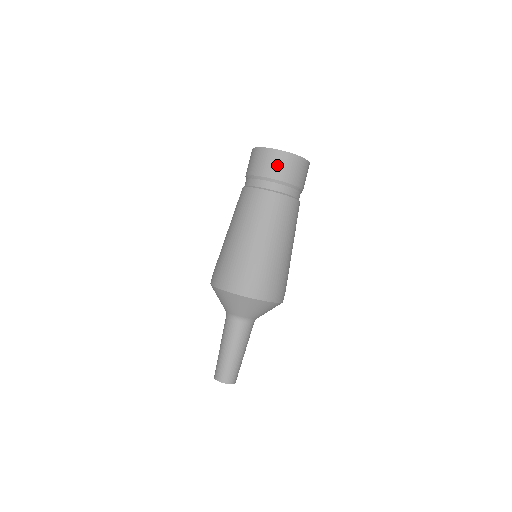
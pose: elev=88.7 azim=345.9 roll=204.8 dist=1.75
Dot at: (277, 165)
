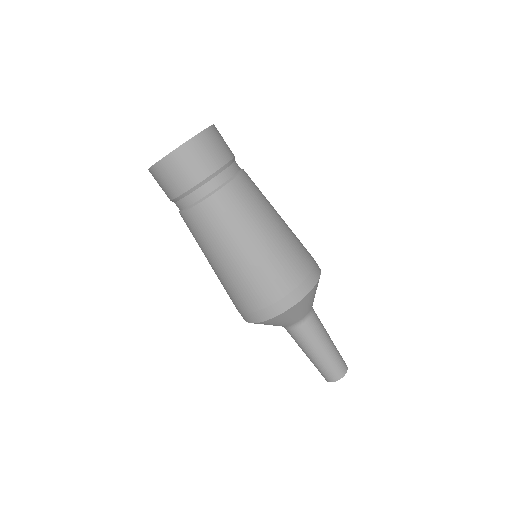
Dot at: (163, 183)
